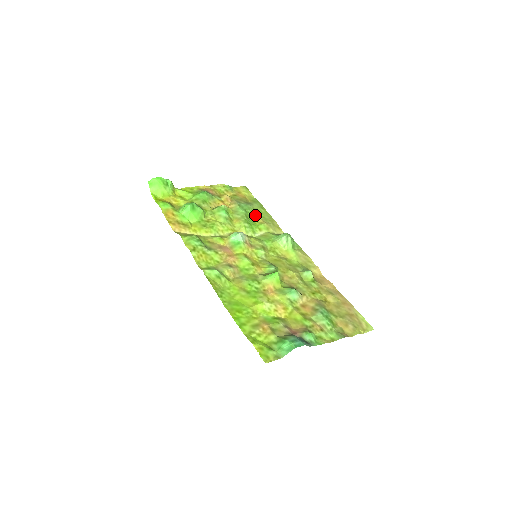
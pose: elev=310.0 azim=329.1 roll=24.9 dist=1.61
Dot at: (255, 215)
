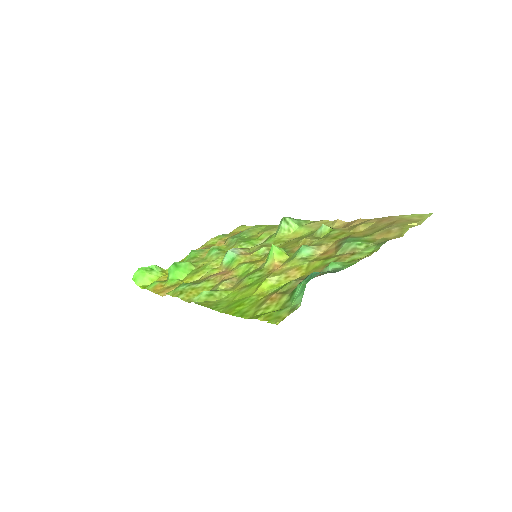
Dot at: (254, 234)
